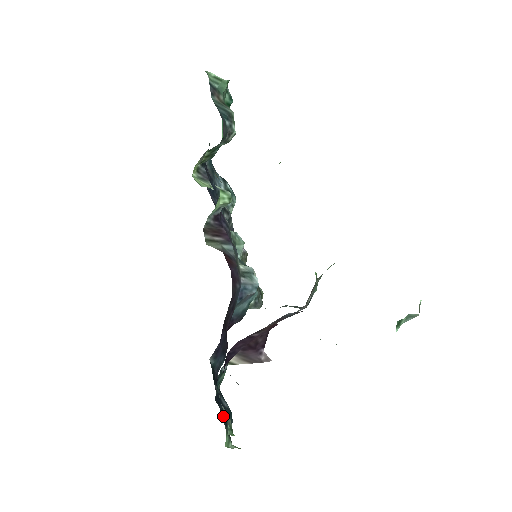
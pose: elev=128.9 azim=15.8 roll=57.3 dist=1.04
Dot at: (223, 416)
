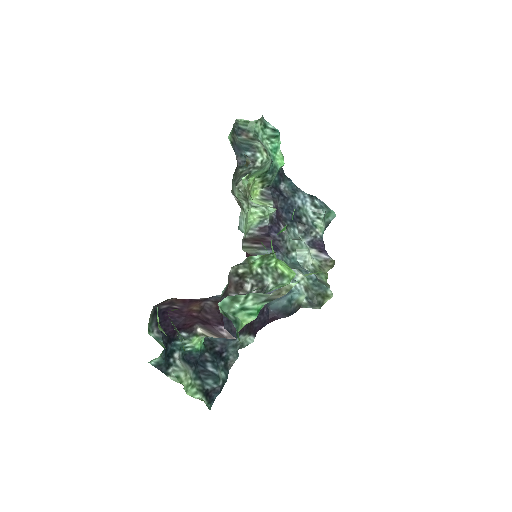
Dot at: (201, 375)
